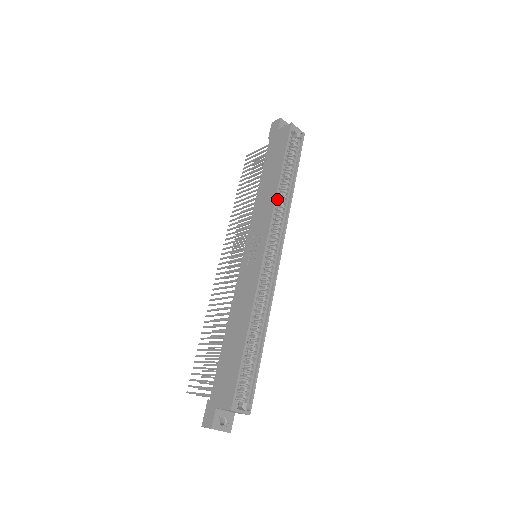
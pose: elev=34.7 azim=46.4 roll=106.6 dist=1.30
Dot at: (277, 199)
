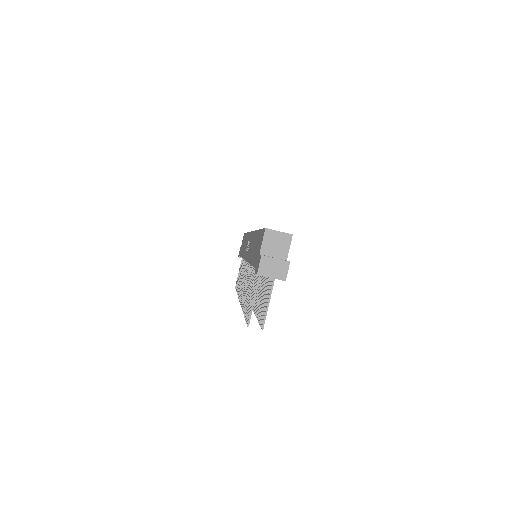
Dot at: occluded
